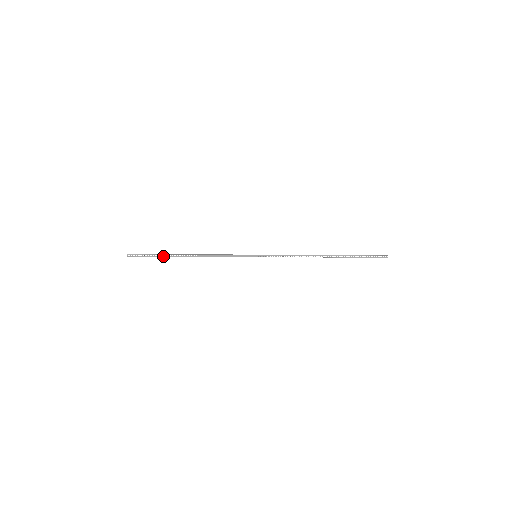
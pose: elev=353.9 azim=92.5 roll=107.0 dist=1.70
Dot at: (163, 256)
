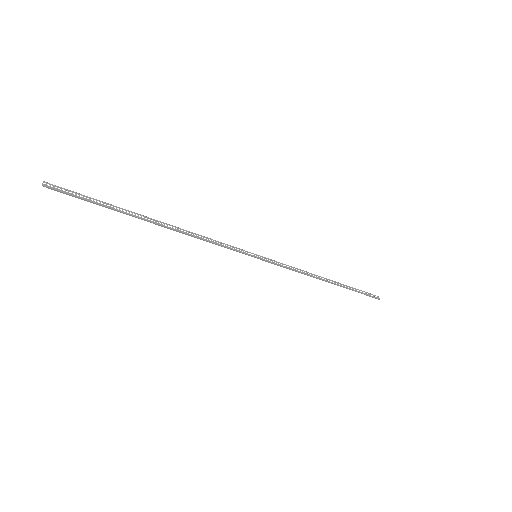
Dot at: (116, 209)
